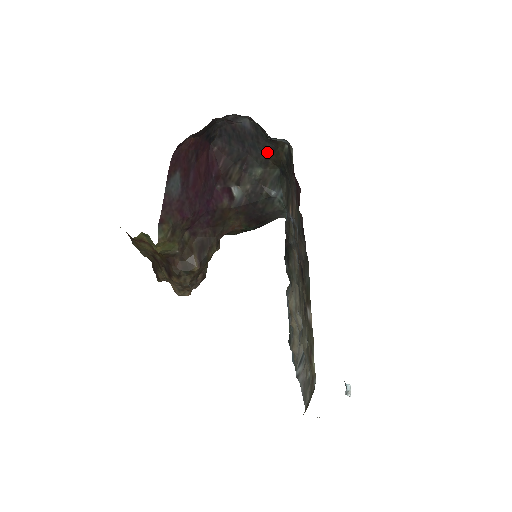
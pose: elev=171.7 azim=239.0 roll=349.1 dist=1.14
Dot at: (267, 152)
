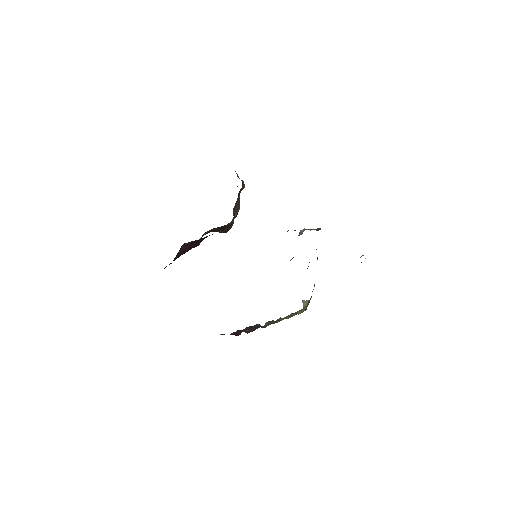
Dot at: occluded
